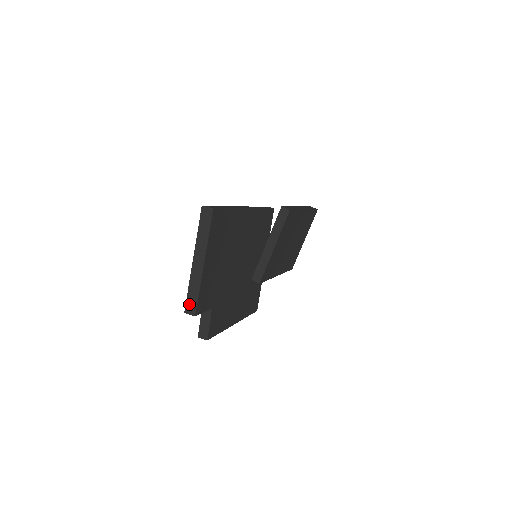
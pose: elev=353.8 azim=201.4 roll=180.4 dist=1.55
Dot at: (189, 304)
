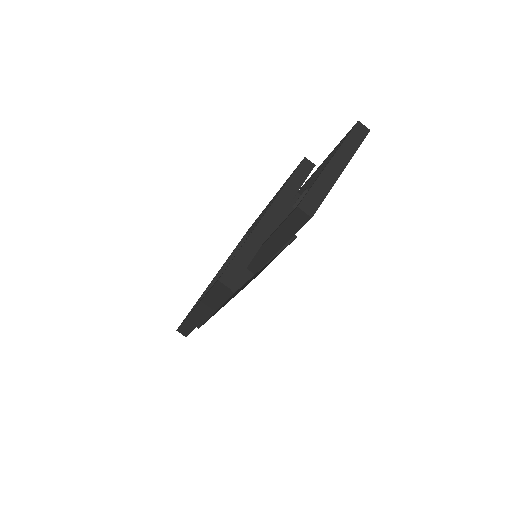
Dot at: (309, 200)
